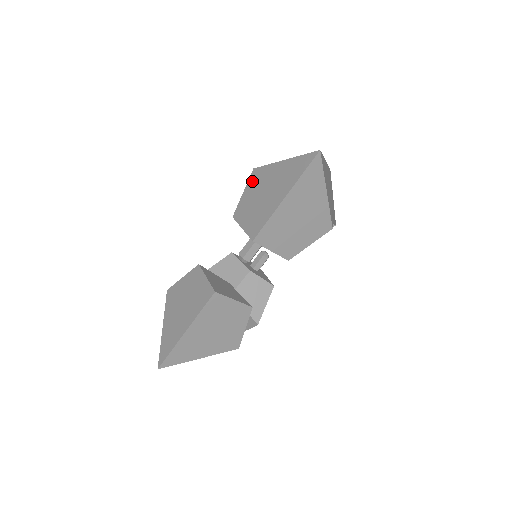
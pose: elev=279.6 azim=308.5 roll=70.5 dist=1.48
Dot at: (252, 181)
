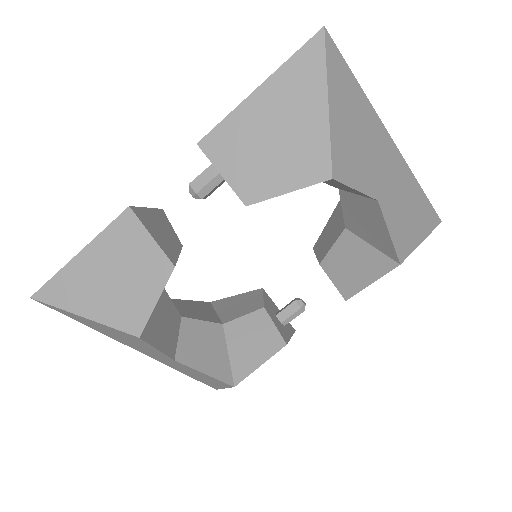
Dot at: occluded
